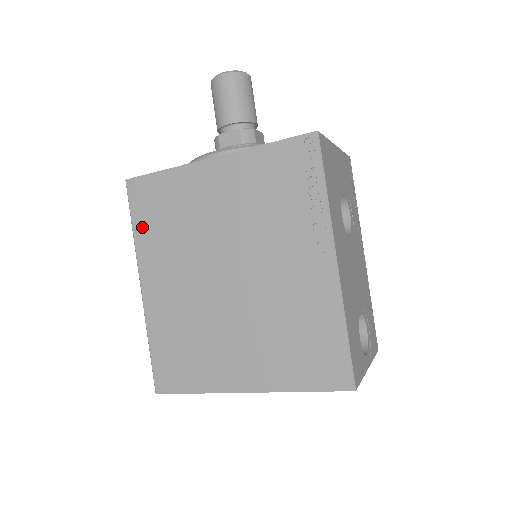
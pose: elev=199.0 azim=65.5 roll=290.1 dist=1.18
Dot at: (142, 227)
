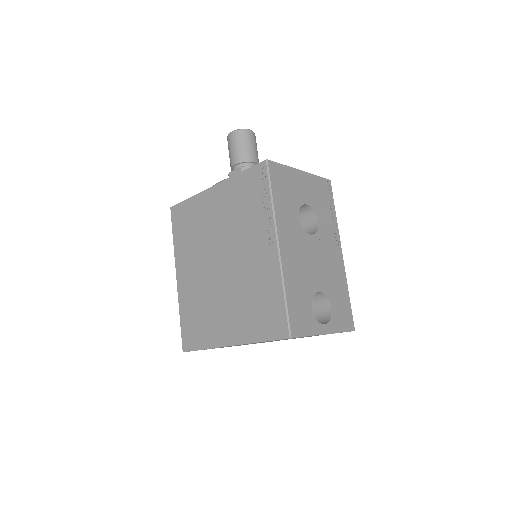
Dot at: (178, 237)
